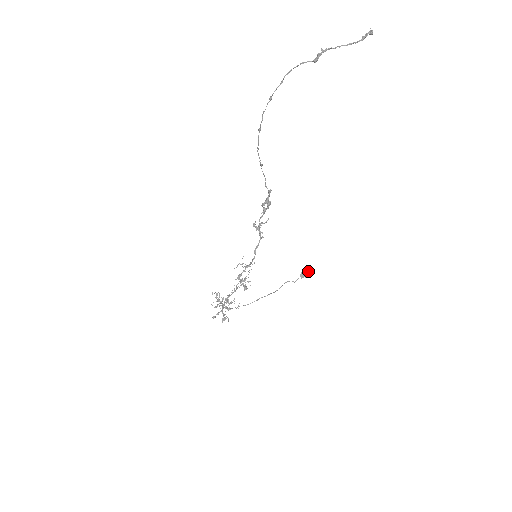
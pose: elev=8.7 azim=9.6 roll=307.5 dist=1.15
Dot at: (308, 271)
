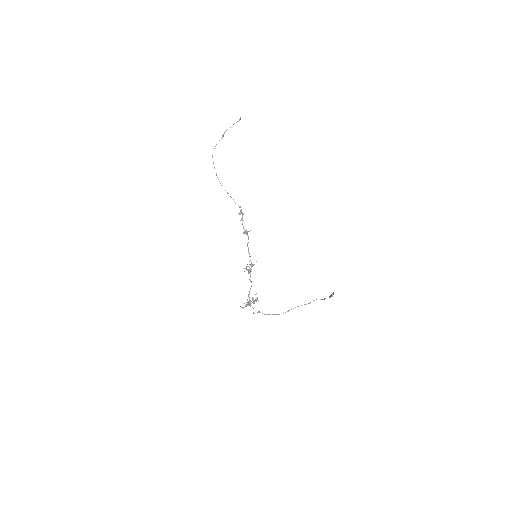
Dot at: occluded
